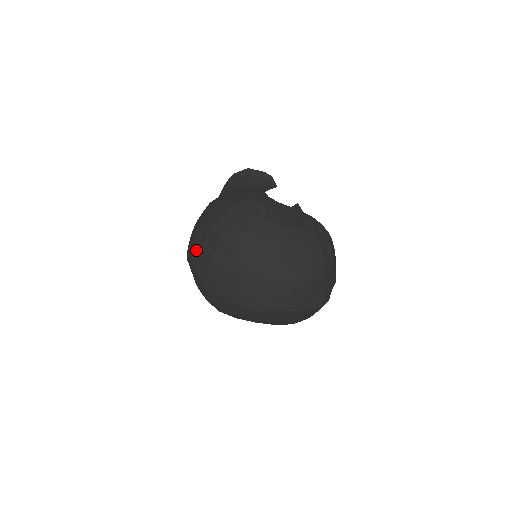
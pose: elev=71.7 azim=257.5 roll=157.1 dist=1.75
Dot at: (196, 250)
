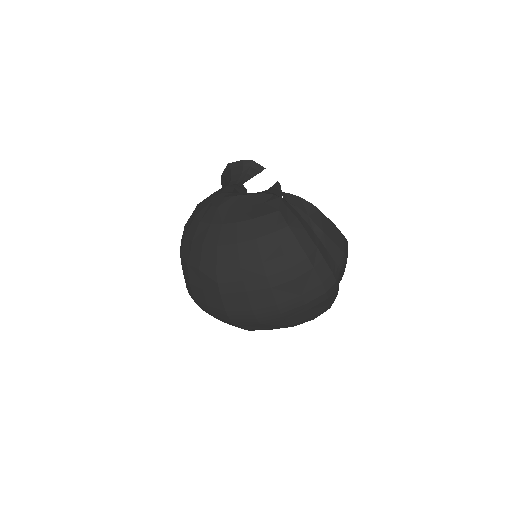
Dot at: occluded
